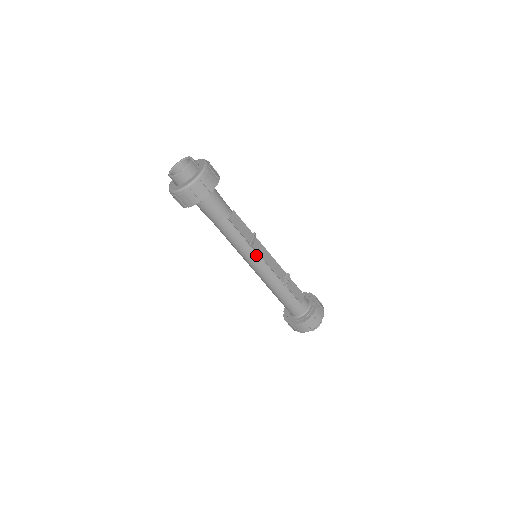
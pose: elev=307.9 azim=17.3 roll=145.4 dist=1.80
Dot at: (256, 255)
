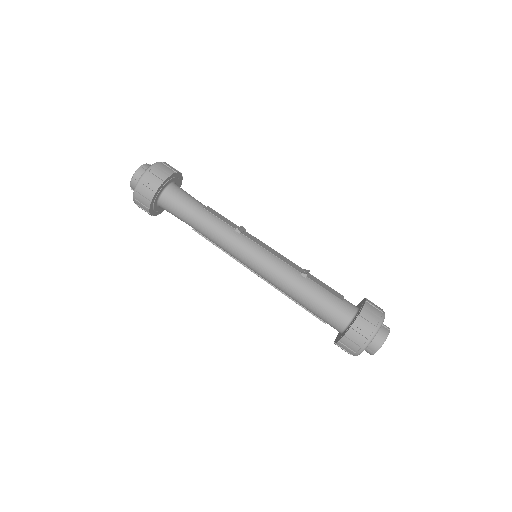
Dot at: (251, 244)
